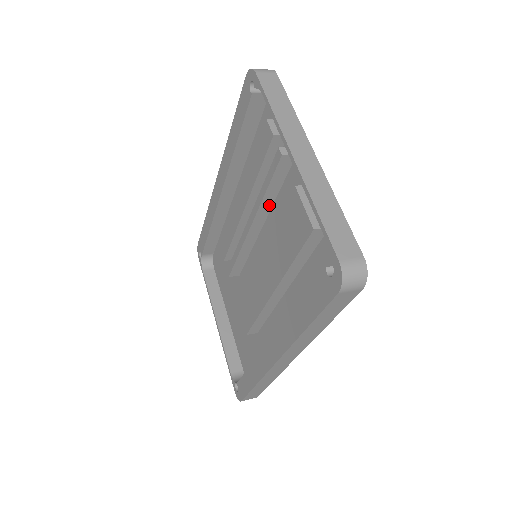
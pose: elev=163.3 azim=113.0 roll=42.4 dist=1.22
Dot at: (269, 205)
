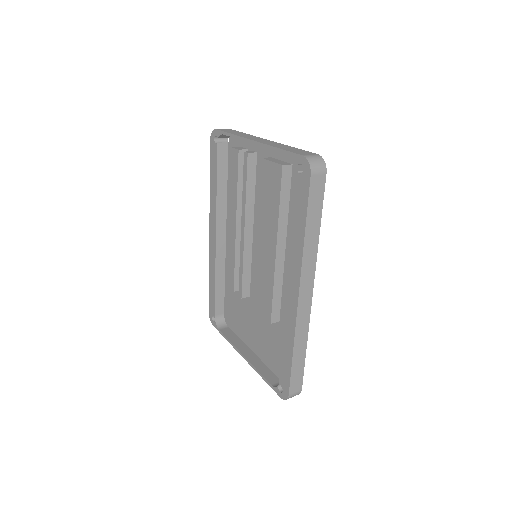
Dot at: (252, 205)
